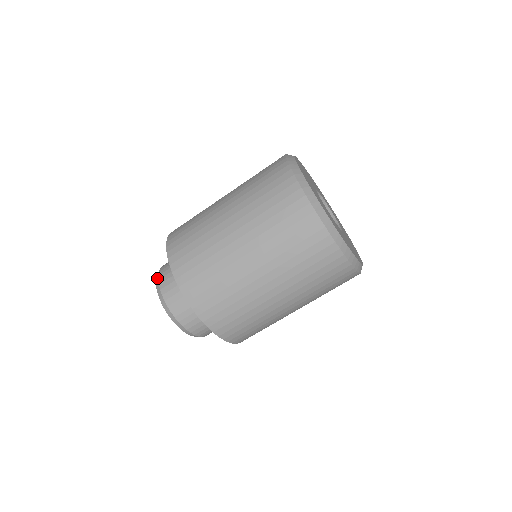
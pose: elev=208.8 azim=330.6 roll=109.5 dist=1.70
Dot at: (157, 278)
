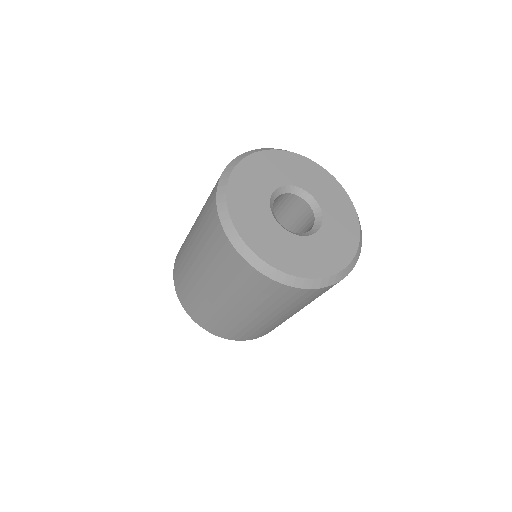
Dot at: occluded
